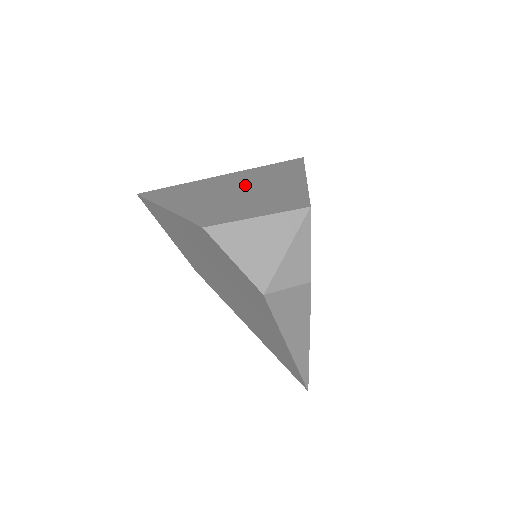
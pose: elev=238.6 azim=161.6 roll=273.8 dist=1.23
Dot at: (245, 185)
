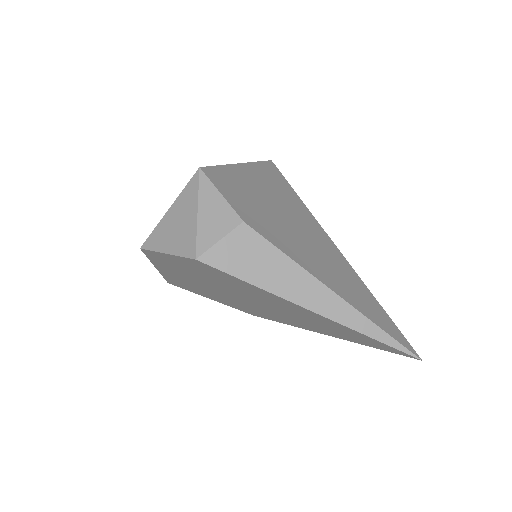
Dot at: occluded
